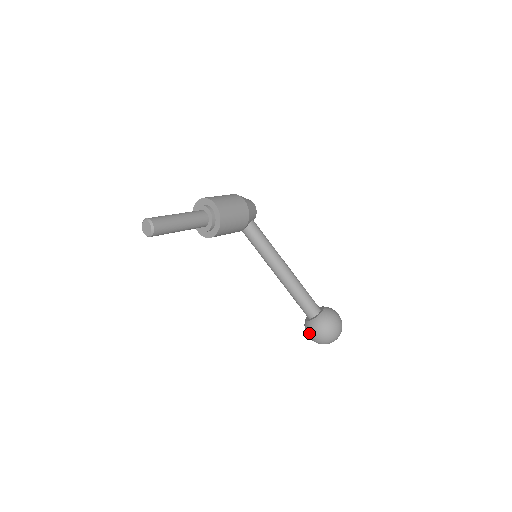
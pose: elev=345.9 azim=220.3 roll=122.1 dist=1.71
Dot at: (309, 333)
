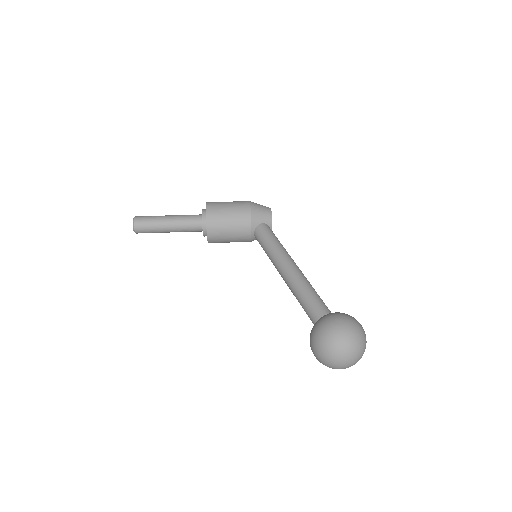
Dot at: occluded
